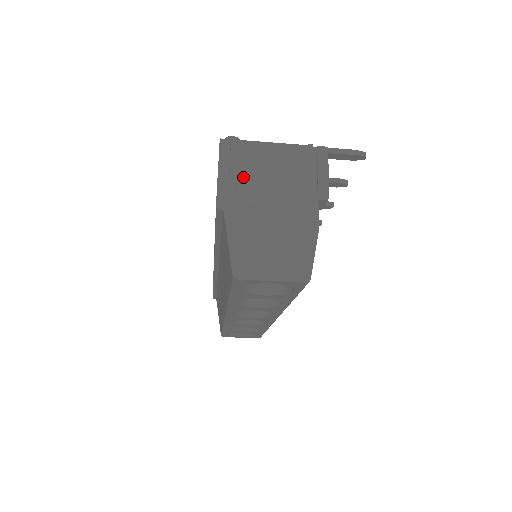
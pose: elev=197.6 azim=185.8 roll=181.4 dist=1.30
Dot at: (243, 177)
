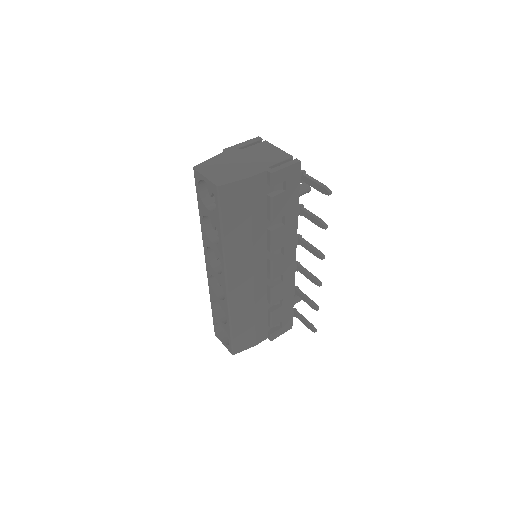
Dot at: (248, 149)
